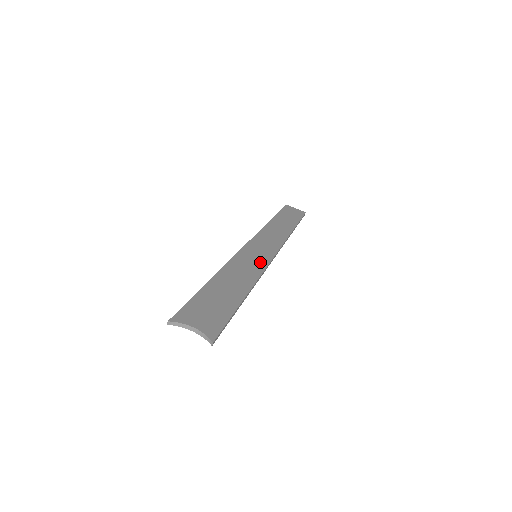
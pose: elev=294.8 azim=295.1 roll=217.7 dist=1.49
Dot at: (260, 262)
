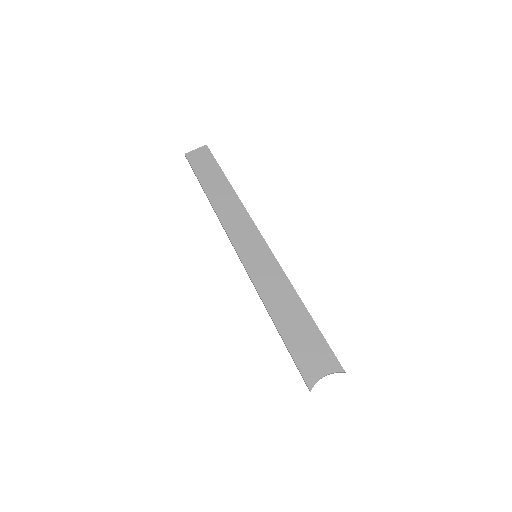
Dot at: (268, 261)
